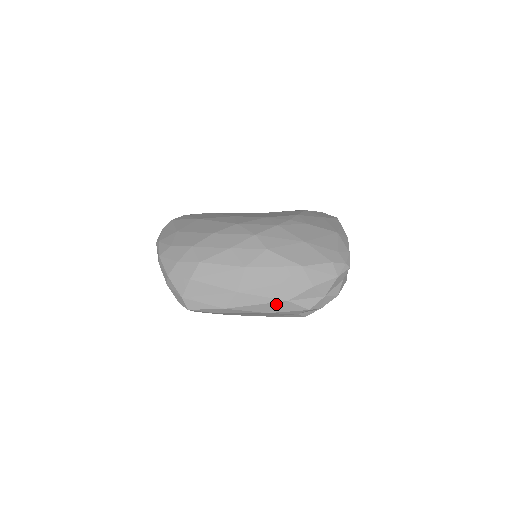
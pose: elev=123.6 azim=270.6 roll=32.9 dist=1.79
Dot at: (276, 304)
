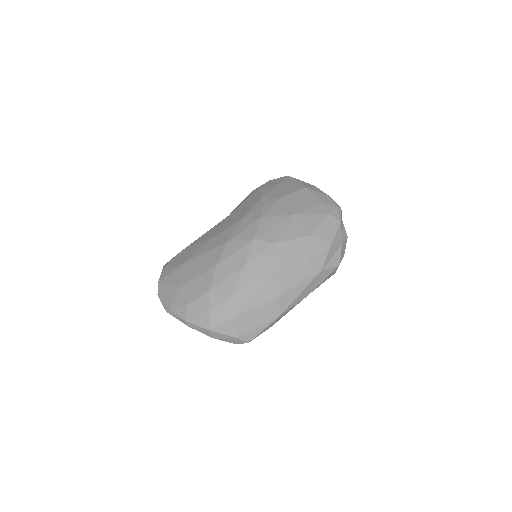
Dot at: (314, 281)
